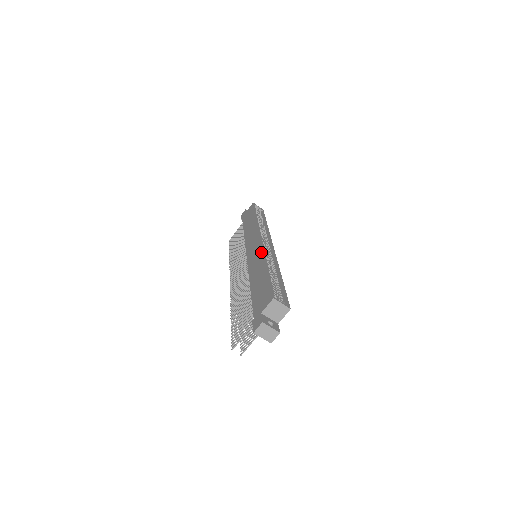
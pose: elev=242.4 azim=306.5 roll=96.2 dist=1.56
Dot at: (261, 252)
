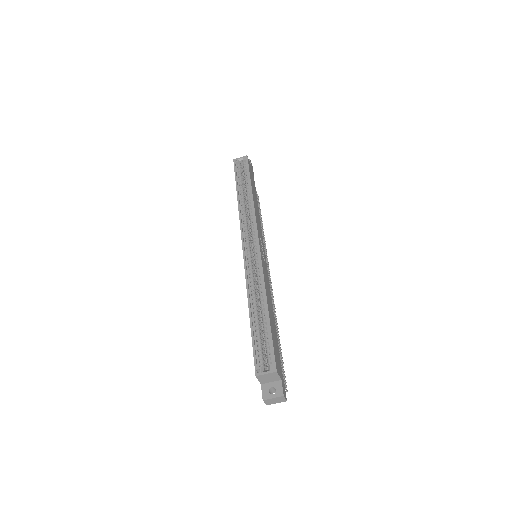
Dot at: (245, 277)
